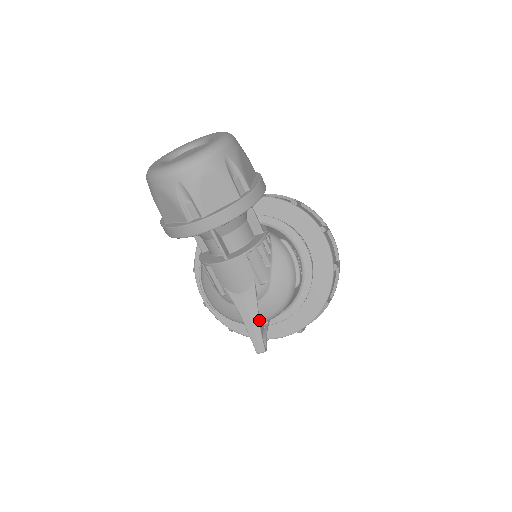
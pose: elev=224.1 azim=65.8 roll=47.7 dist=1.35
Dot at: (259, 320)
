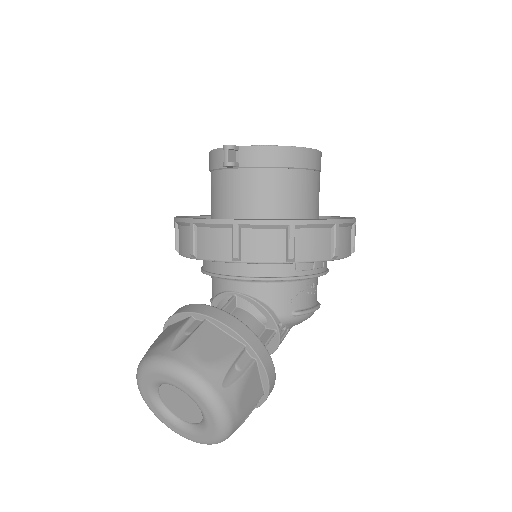
Dot at: occluded
